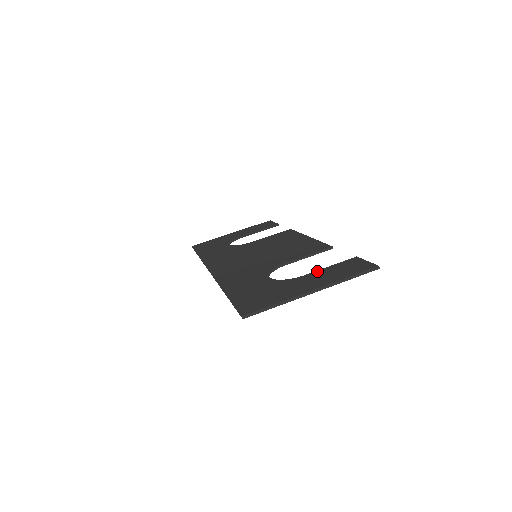
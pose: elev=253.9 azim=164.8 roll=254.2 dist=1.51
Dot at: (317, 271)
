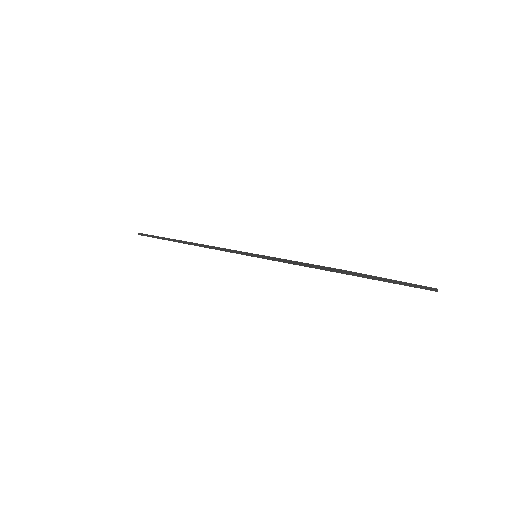
Dot at: occluded
